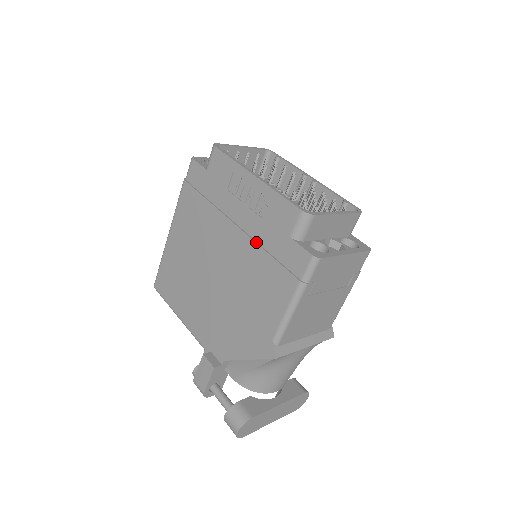
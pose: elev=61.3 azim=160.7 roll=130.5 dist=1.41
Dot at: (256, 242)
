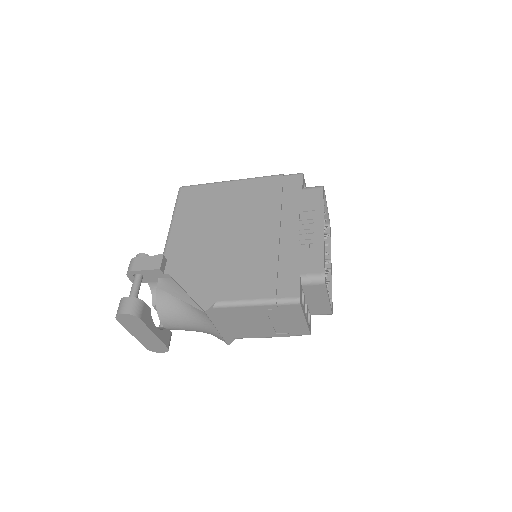
Dot at: (279, 252)
